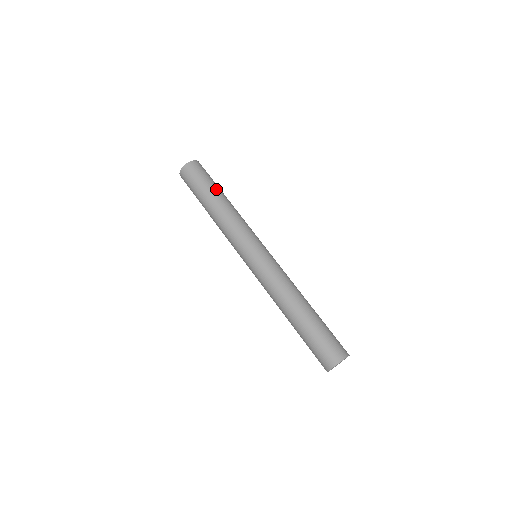
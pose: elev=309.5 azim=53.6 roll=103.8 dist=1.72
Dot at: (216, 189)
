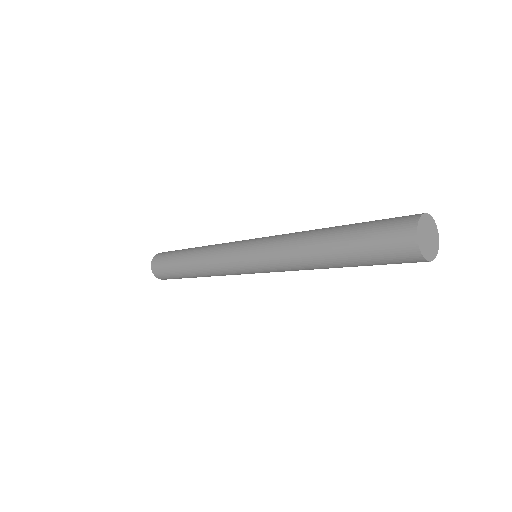
Dot at: (186, 249)
